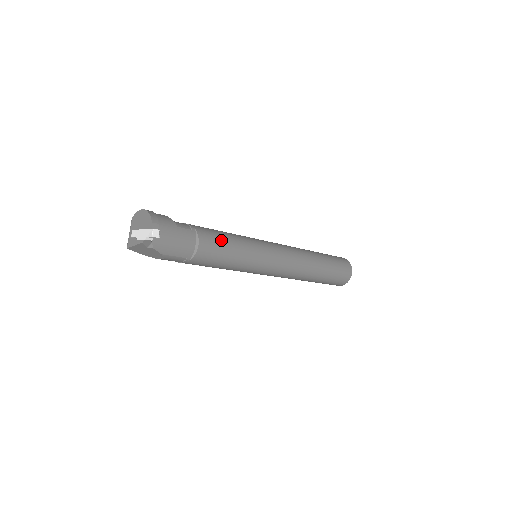
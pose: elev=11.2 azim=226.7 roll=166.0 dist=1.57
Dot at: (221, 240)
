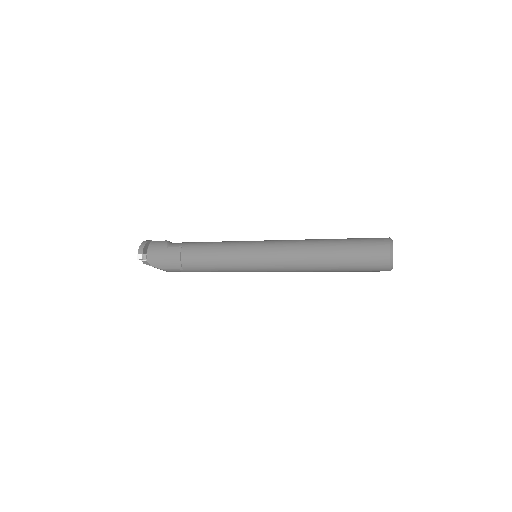
Dot at: (202, 250)
